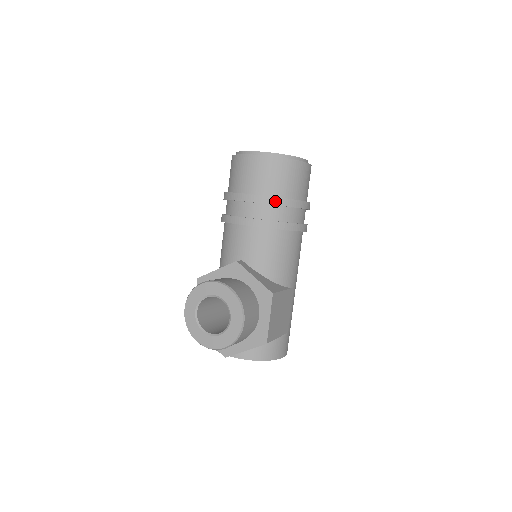
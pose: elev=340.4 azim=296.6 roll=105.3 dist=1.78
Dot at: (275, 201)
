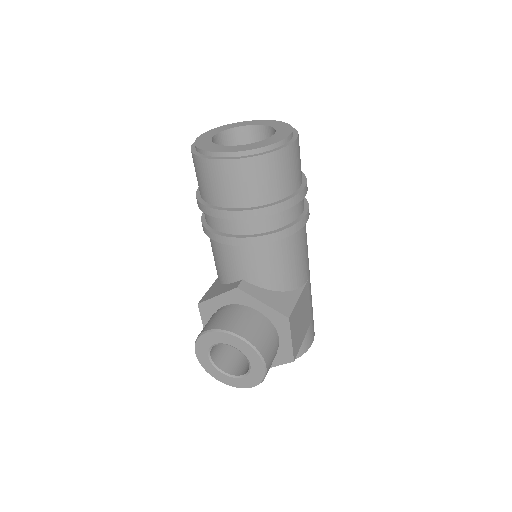
Dot at: (264, 212)
